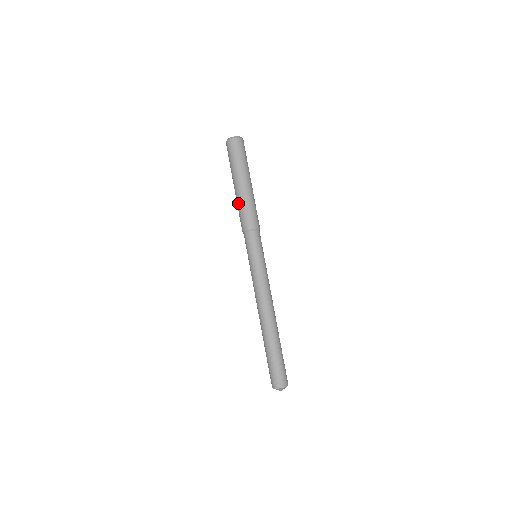
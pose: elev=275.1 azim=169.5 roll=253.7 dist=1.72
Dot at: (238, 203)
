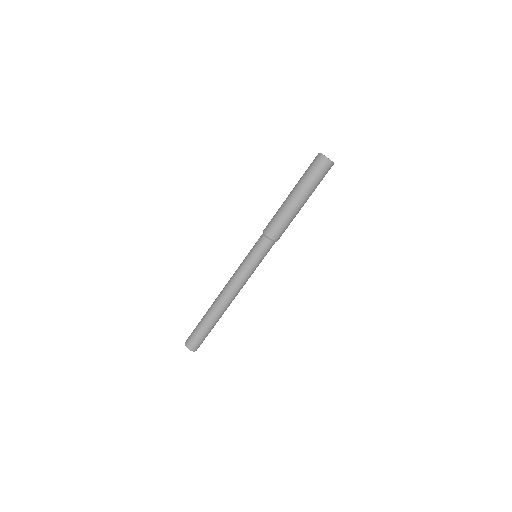
Dot at: (282, 211)
